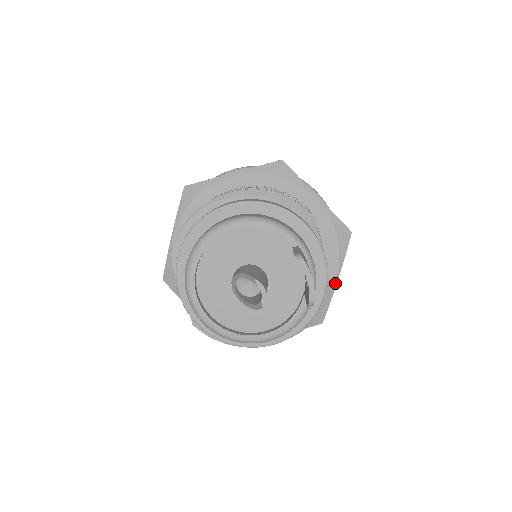
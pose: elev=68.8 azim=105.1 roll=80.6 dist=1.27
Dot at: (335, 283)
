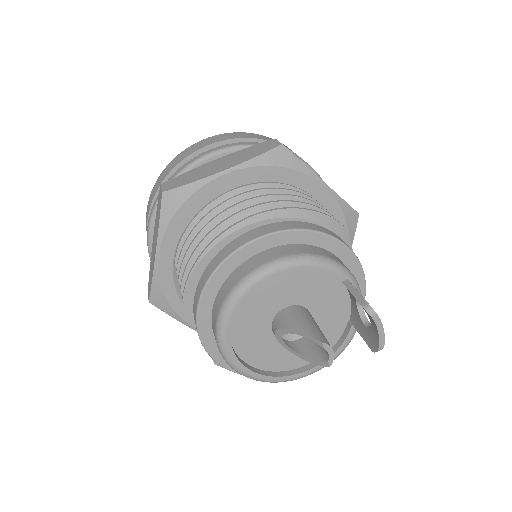
Dot at: occluded
